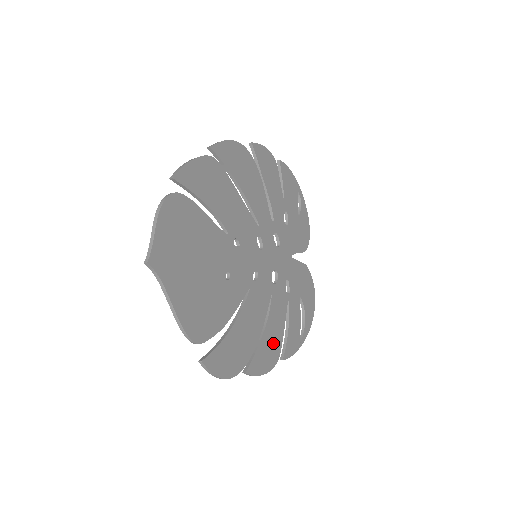
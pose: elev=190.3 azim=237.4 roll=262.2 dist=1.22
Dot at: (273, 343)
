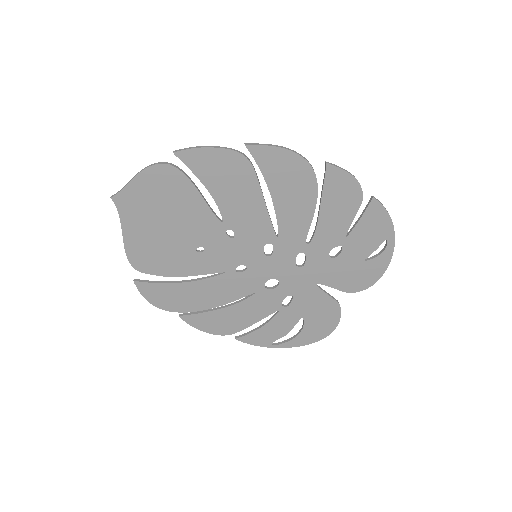
Dot at: (230, 322)
